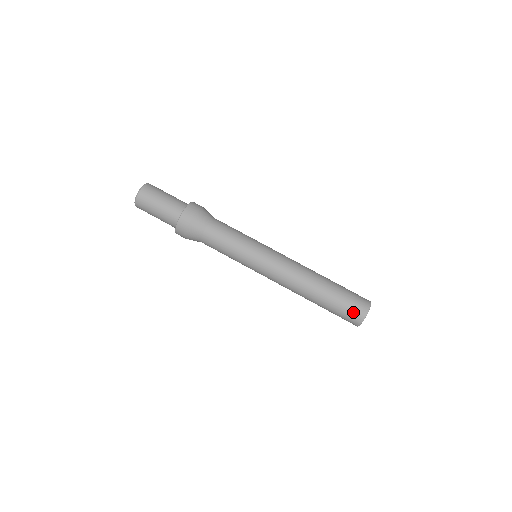
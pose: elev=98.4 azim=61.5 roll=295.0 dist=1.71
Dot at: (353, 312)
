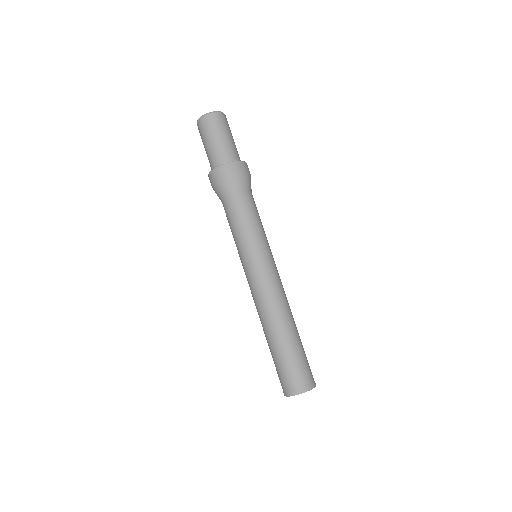
Dot at: (291, 380)
